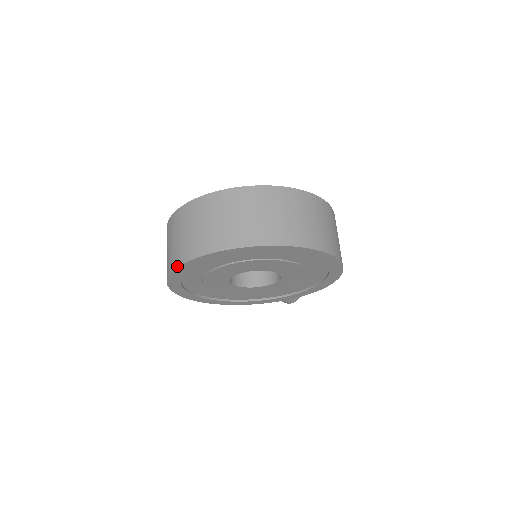
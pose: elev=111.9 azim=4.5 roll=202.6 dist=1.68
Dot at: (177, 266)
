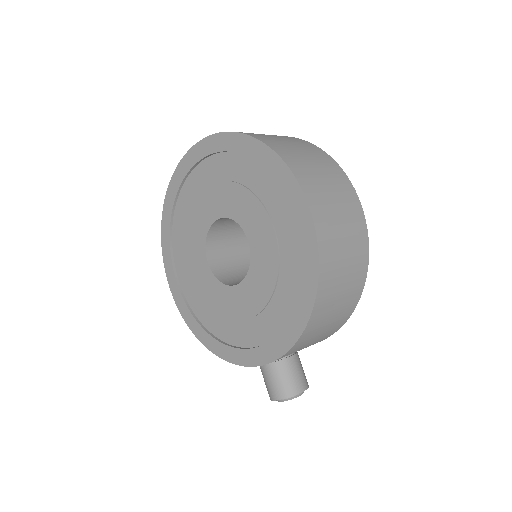
Dot at: (169, 185)
